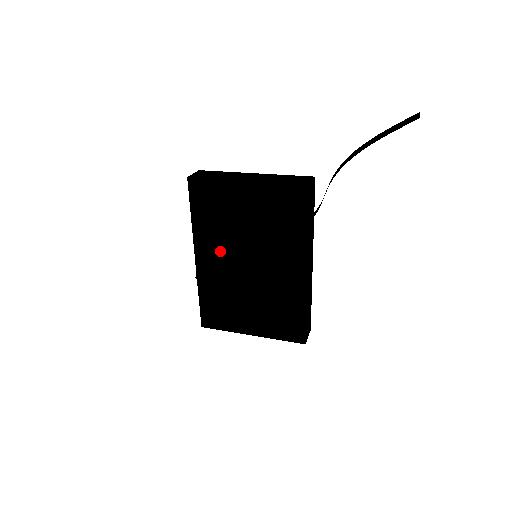
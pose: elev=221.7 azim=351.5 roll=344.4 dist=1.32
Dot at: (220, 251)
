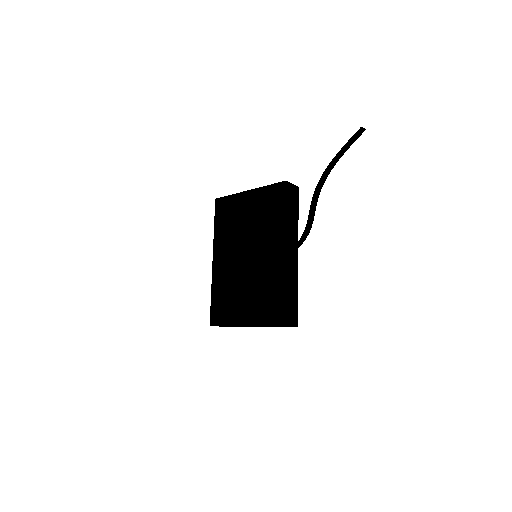
Dot at: (229, 250)
